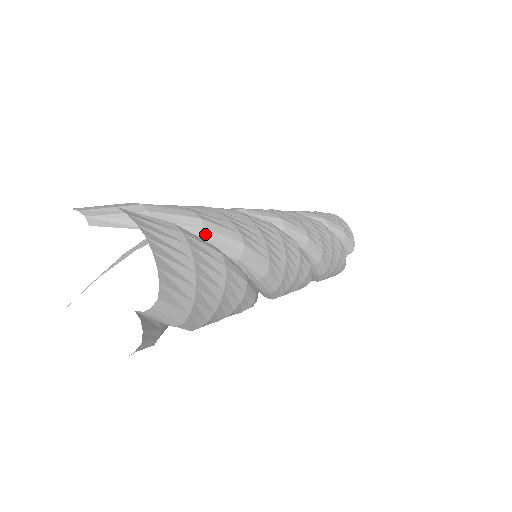
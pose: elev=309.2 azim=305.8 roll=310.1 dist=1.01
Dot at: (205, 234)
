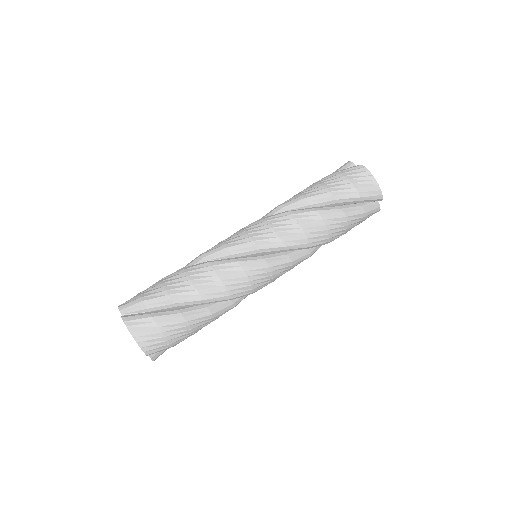
Dot at: (177, 305)
